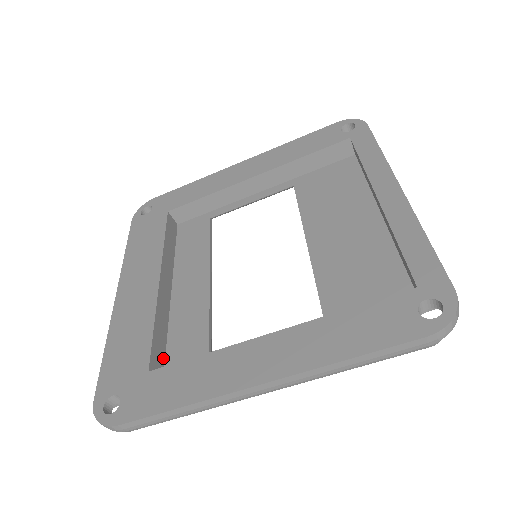
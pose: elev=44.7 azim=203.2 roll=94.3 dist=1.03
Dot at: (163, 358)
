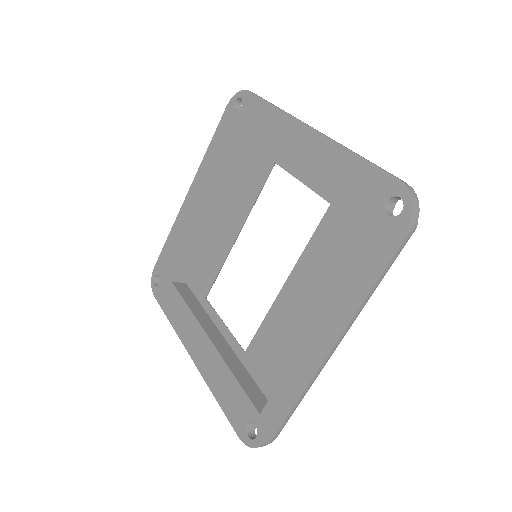
Dot at: (191, 268)
